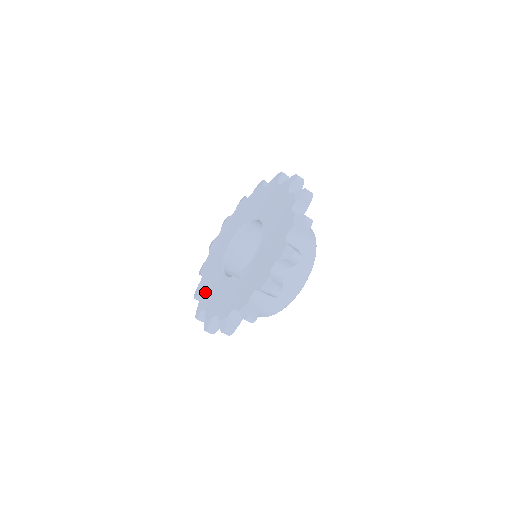
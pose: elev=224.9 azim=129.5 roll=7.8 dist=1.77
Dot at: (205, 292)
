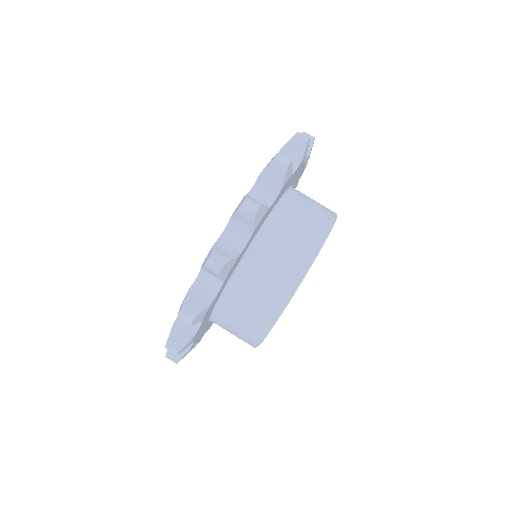
Dot at: occluded
